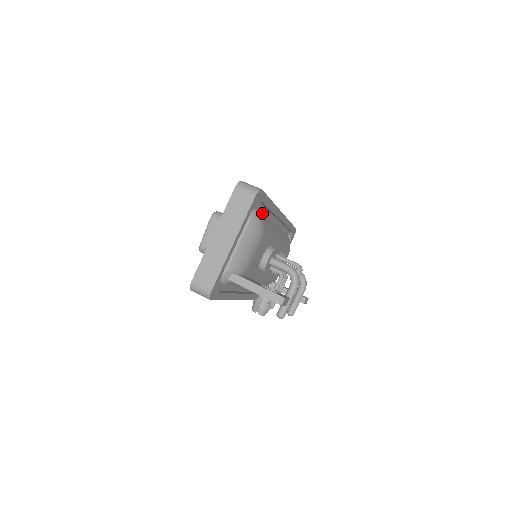
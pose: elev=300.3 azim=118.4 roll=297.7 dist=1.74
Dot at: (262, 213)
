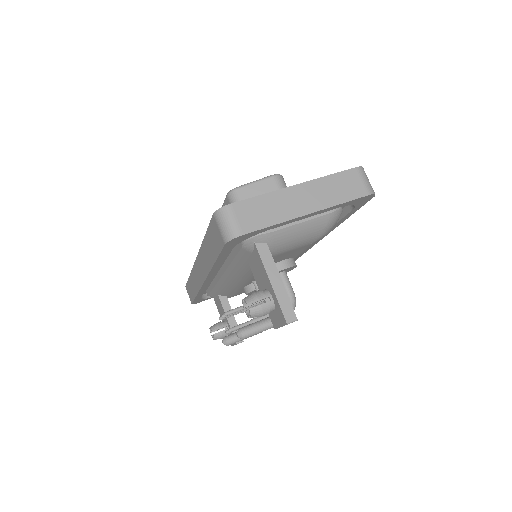
Dot at: occluded
